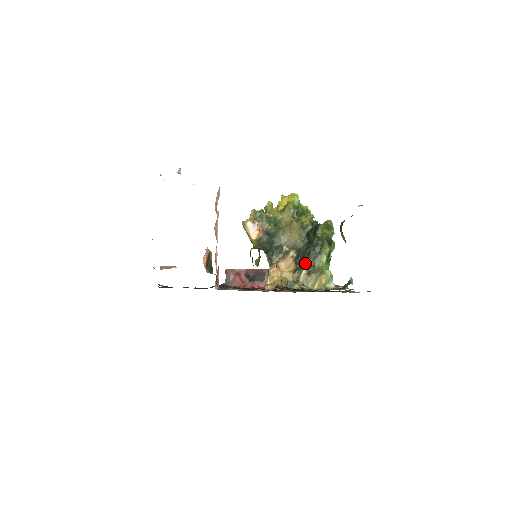
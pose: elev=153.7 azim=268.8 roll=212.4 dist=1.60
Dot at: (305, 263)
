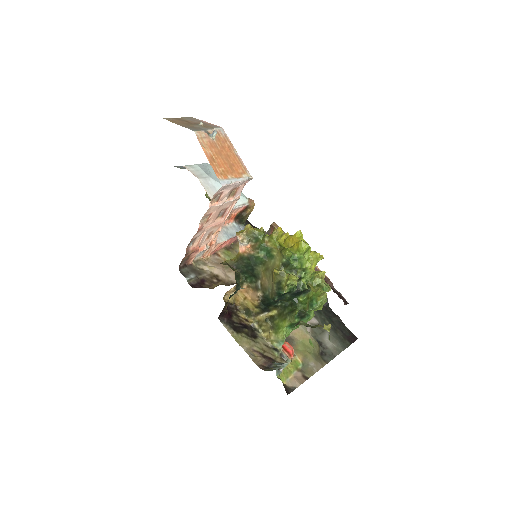
Dot at: (269, 310)
